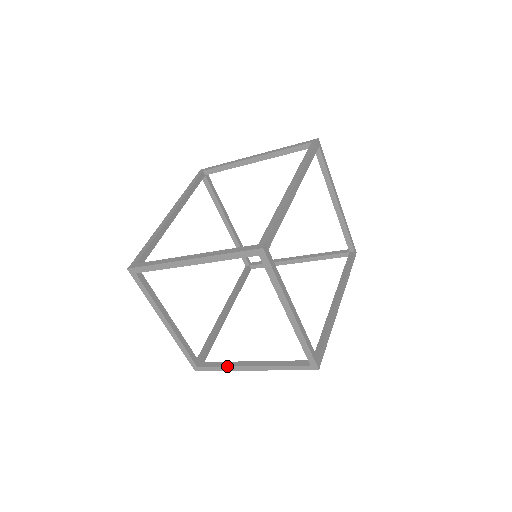
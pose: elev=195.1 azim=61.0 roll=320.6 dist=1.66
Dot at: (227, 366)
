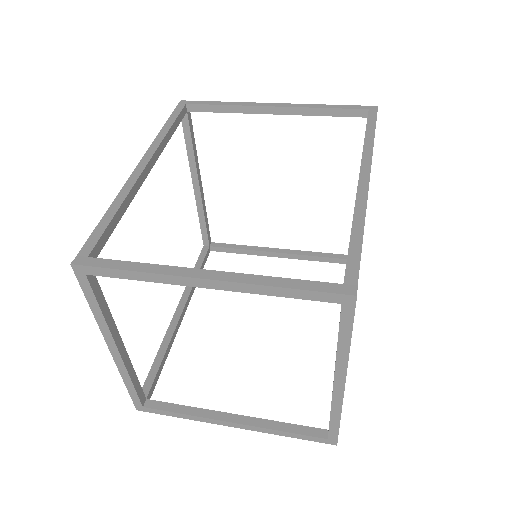
Dot at: (193, 415)
